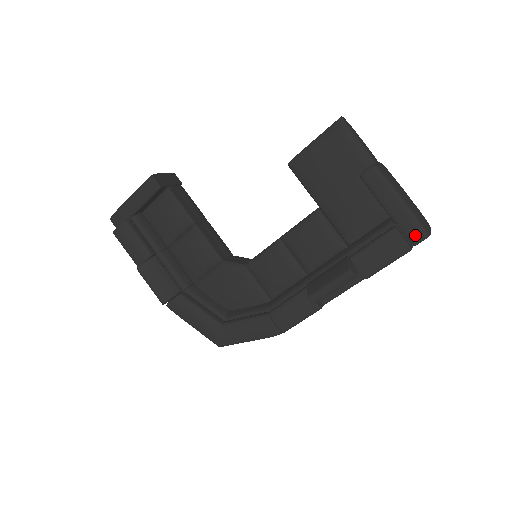
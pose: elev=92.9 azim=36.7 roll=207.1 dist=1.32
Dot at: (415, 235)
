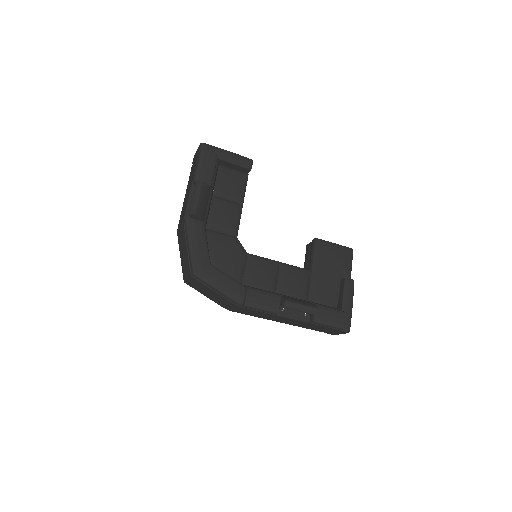
Dot at: (346, 325)
